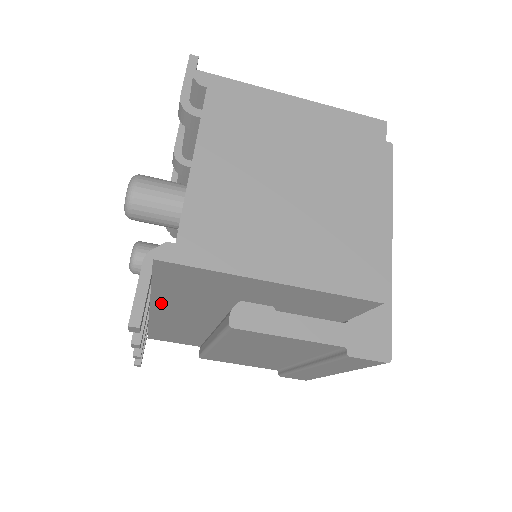
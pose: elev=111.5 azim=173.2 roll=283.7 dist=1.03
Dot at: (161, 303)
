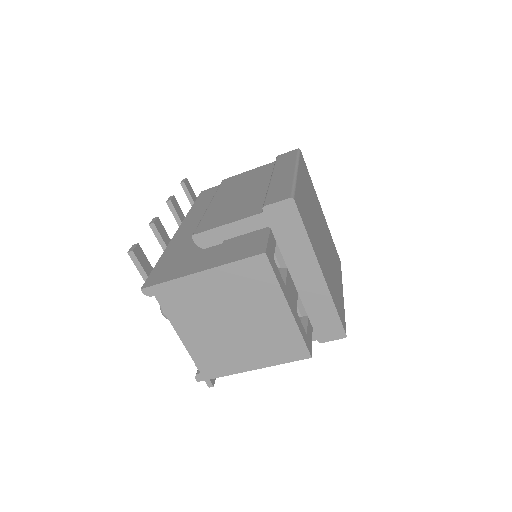
Dot at: occluded
